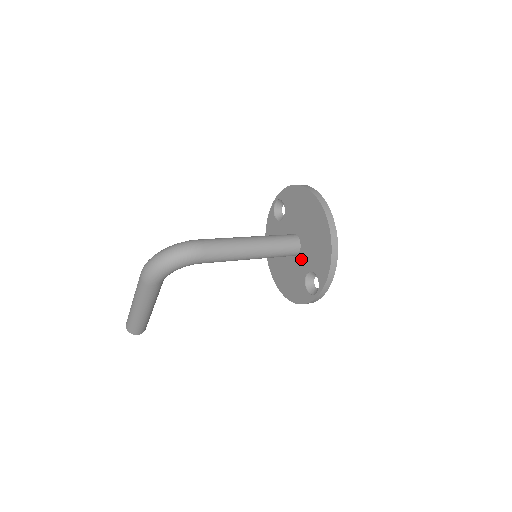
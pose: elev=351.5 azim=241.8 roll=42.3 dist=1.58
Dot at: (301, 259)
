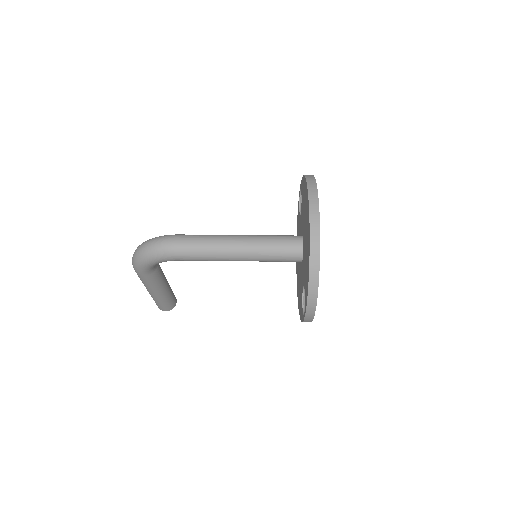
Dot at: (302, 268)
